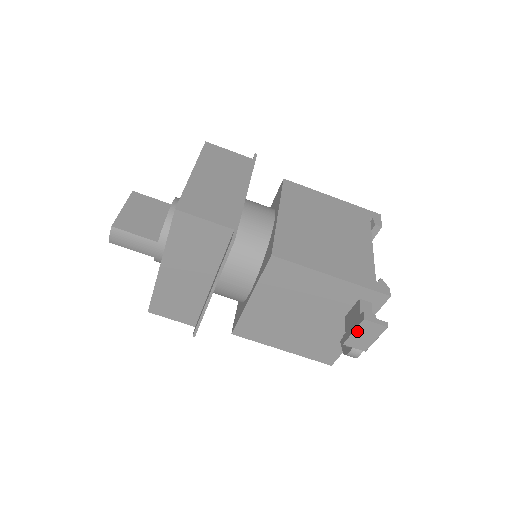
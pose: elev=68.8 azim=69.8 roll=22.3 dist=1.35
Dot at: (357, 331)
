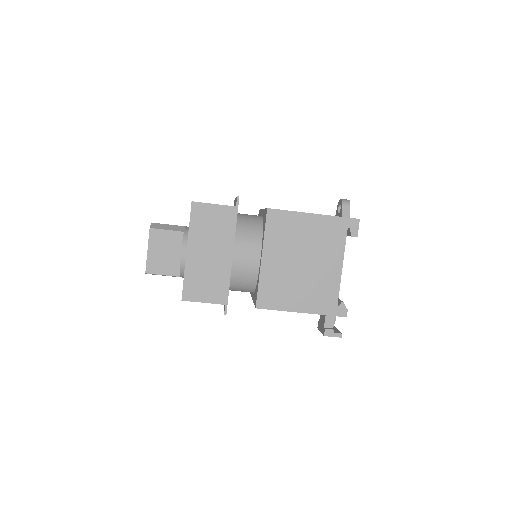
Dot at: occluded
